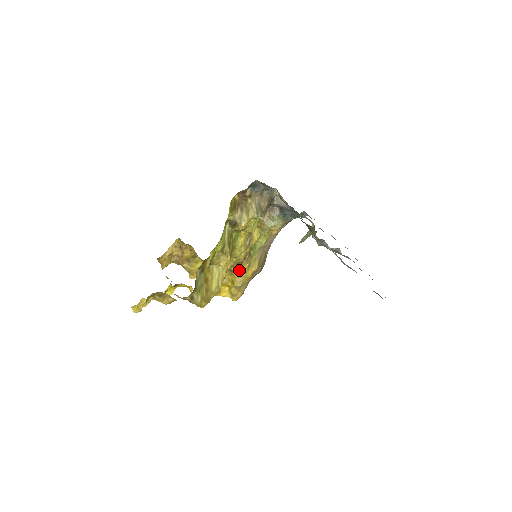
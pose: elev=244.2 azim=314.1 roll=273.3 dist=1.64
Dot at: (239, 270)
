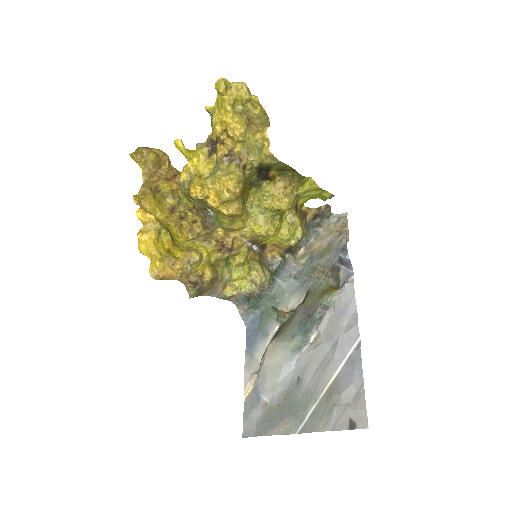
Dot at: (211, 250)
